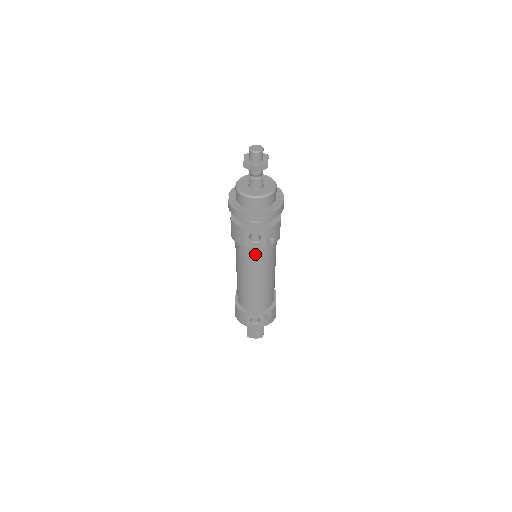
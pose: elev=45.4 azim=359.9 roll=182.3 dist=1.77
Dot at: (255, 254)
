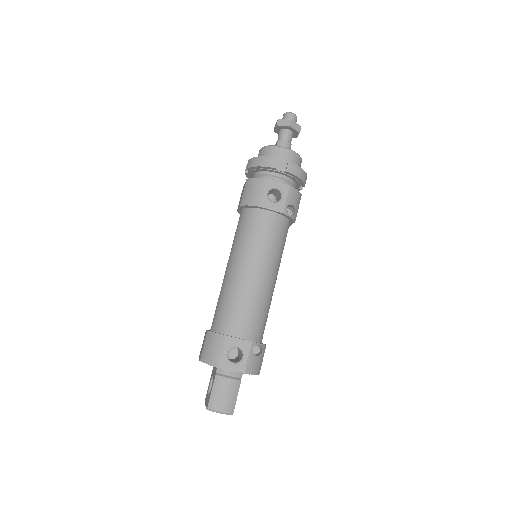
Dot at: (267, 225)
